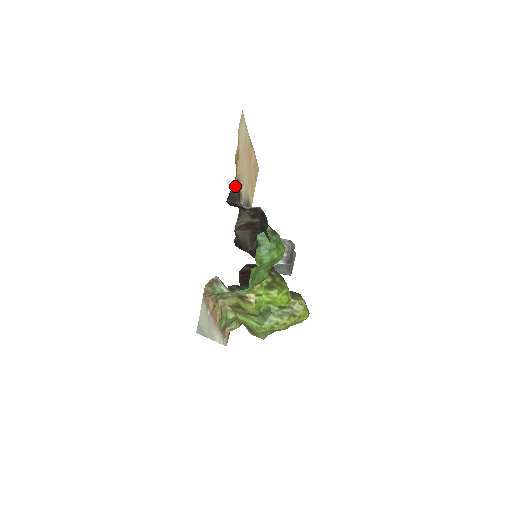
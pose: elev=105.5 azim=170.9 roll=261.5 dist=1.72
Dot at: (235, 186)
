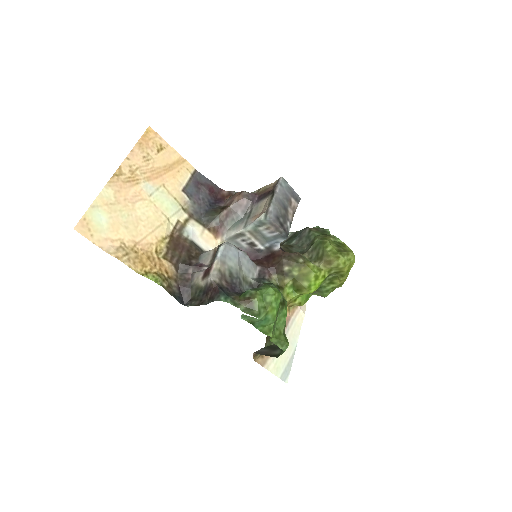
Dot at: (169, 269)
